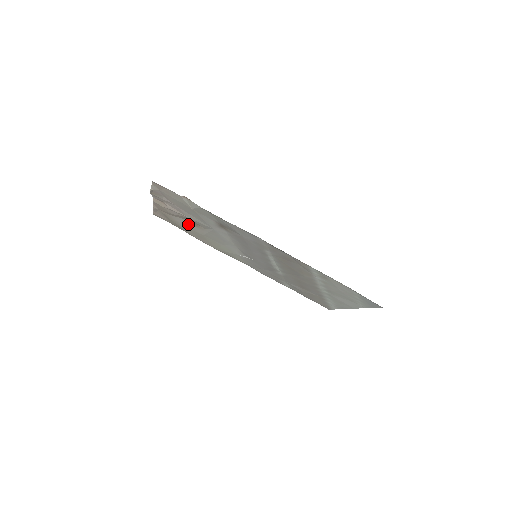
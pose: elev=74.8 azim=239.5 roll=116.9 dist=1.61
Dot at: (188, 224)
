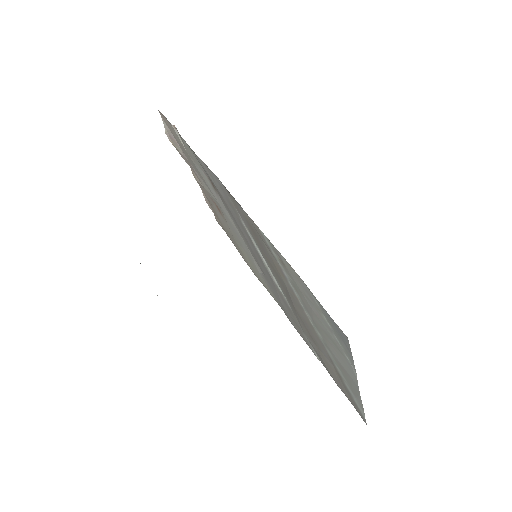
Dot at: occluded
